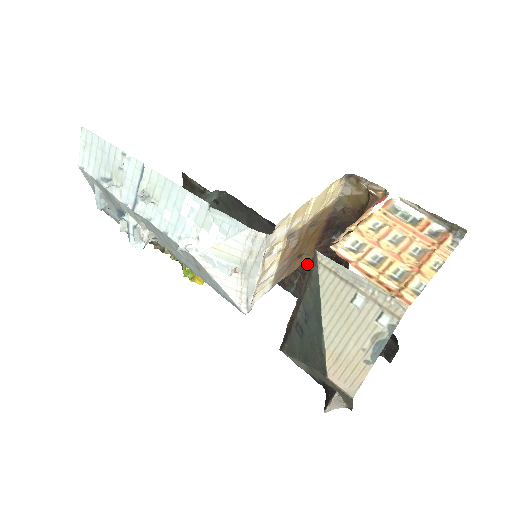
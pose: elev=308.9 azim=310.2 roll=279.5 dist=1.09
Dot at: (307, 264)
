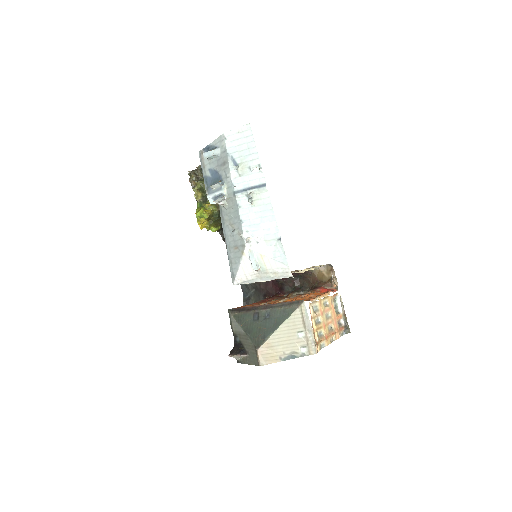
Dot at: occluded
